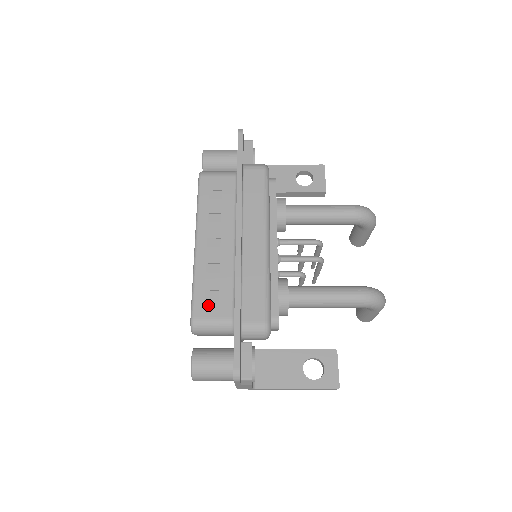
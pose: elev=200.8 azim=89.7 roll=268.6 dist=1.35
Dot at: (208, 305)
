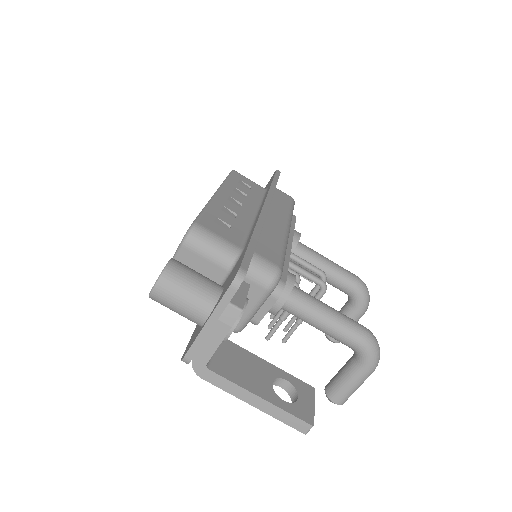
Dot at: (217, 226)
